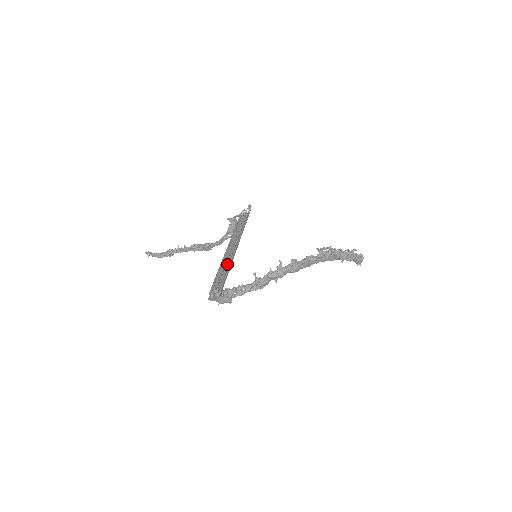
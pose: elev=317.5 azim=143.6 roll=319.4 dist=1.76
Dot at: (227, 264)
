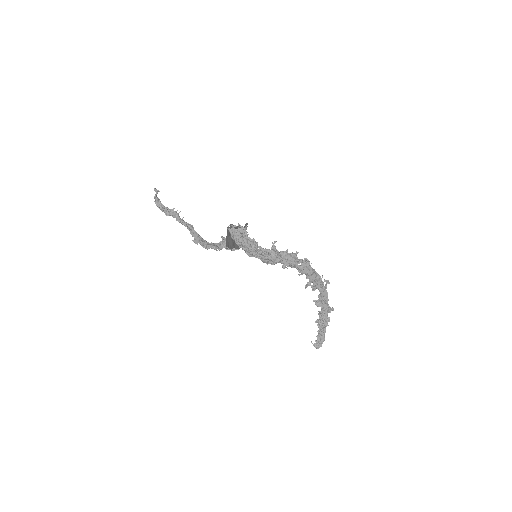
Dot at: occluded
